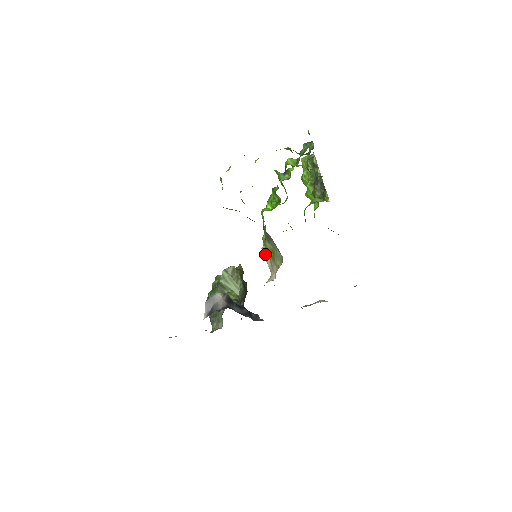
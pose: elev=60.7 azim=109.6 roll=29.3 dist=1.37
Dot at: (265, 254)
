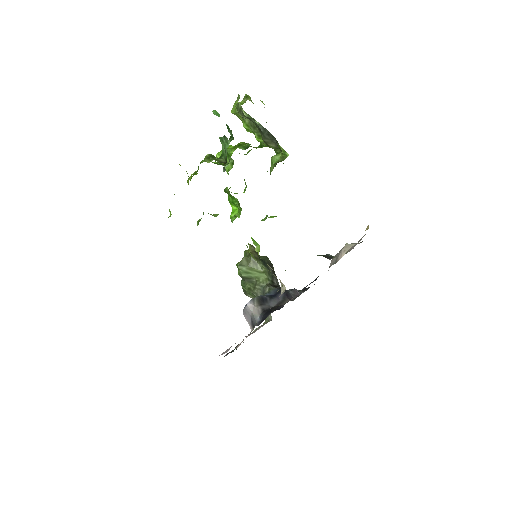
Dot at: occluded
